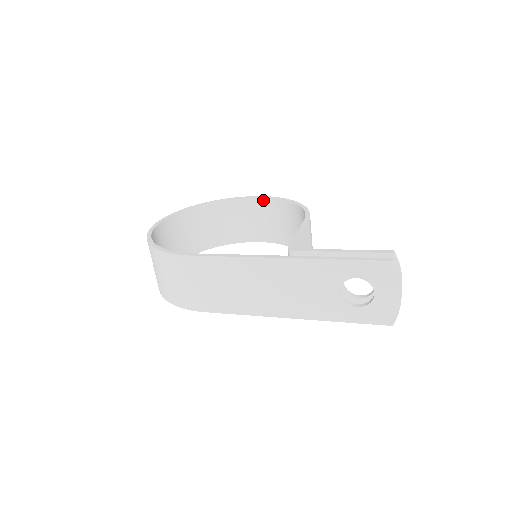
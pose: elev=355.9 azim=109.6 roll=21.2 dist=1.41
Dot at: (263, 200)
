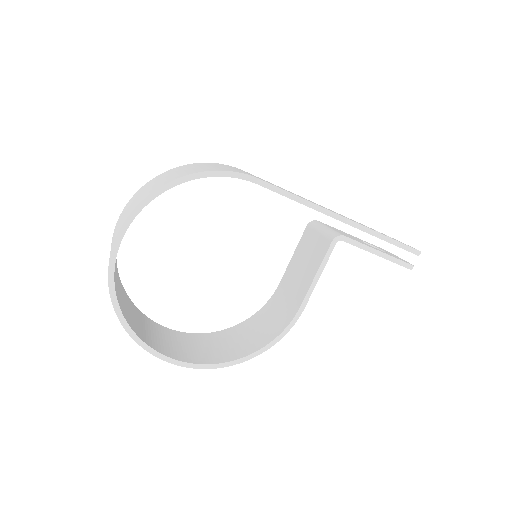
Dot at: (187, 334)
